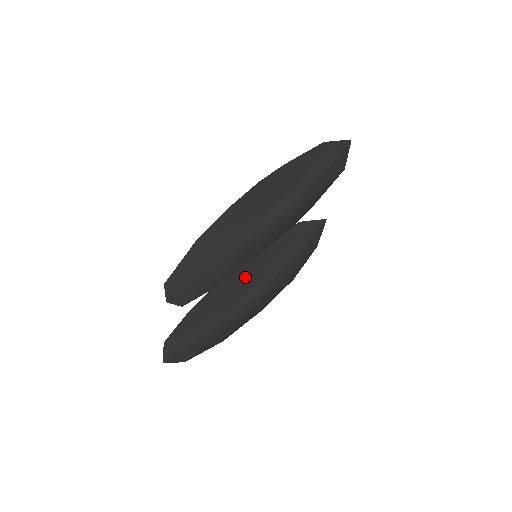
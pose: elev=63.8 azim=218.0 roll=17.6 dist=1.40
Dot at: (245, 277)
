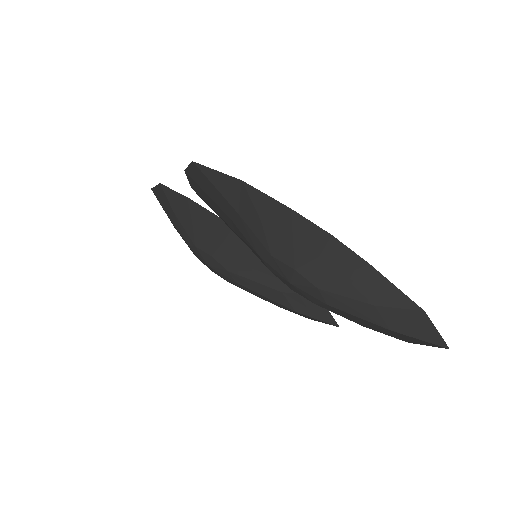
Dot at: (232, 251)
